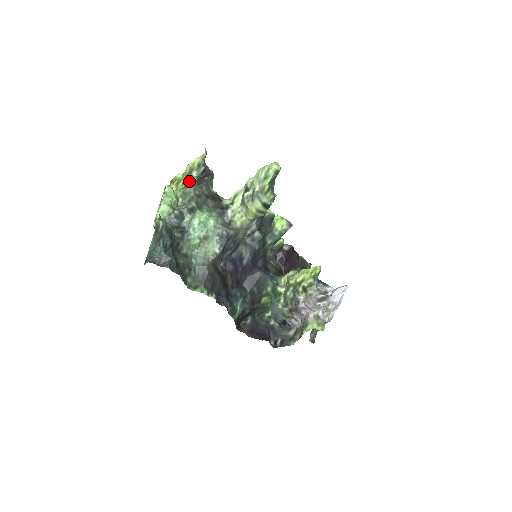
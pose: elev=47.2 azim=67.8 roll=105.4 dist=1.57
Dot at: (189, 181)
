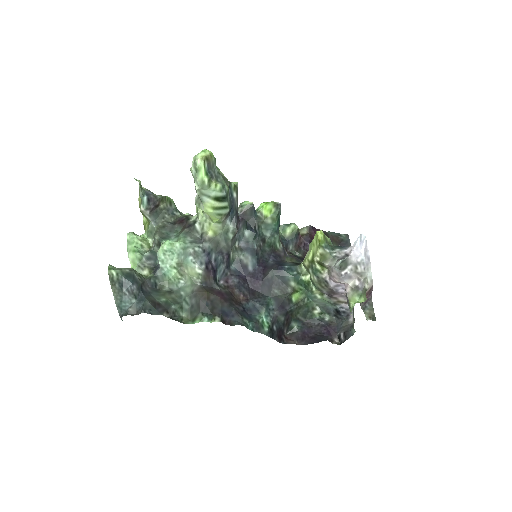
Dot at: (146, 218)
